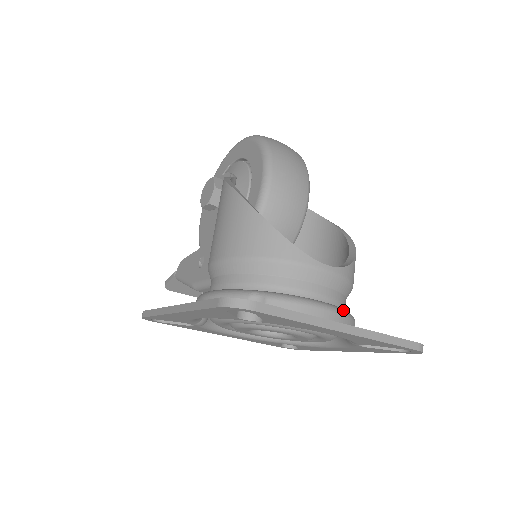
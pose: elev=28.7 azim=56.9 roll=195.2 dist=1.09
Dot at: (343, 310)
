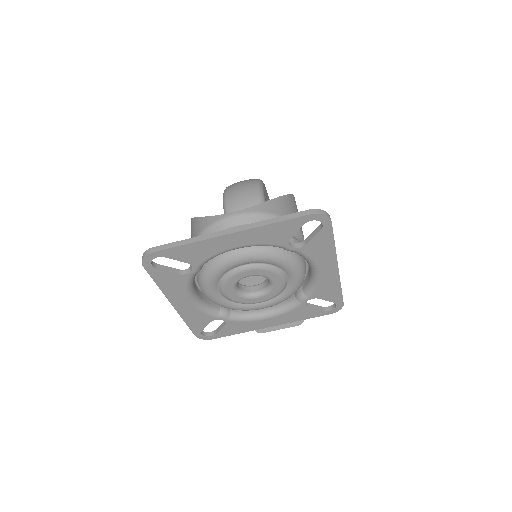
Dot at: occluded
